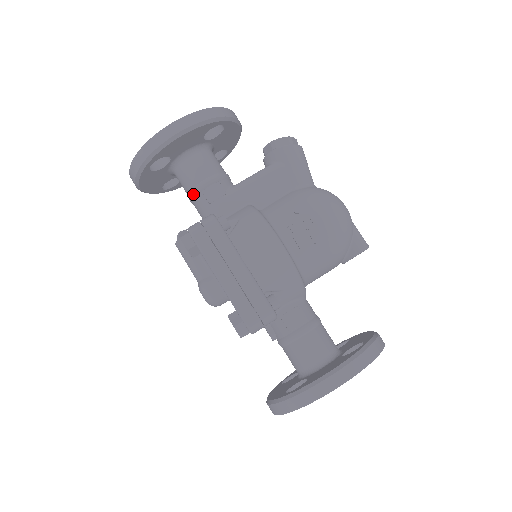
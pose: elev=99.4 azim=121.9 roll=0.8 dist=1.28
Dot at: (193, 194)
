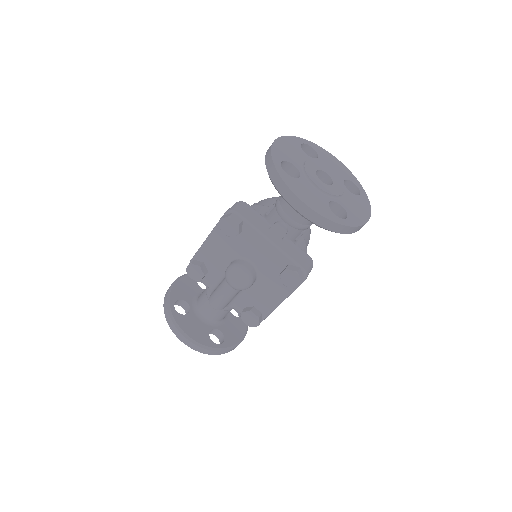
Dot at: (207, 294)
